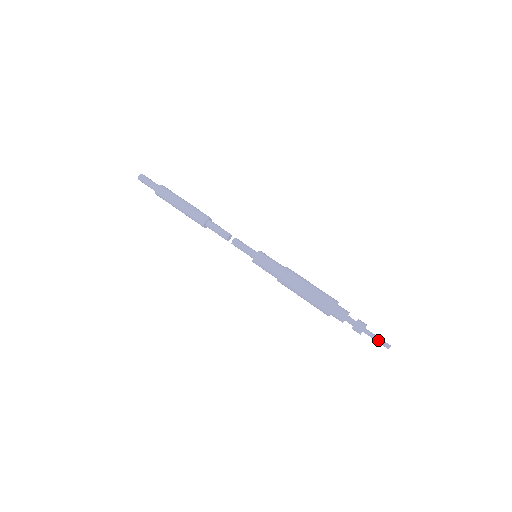
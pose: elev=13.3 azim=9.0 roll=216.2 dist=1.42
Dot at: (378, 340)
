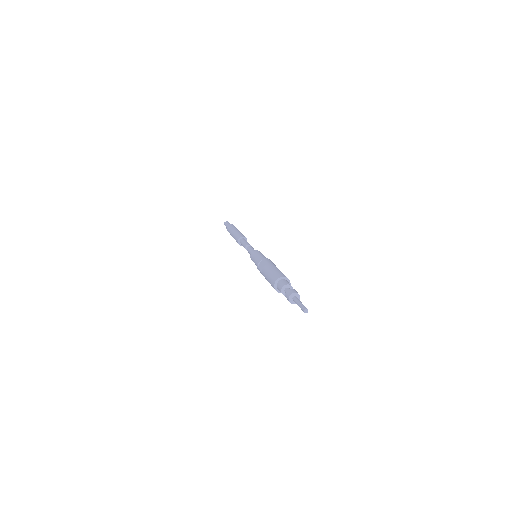
Dot at: (299, 305)
